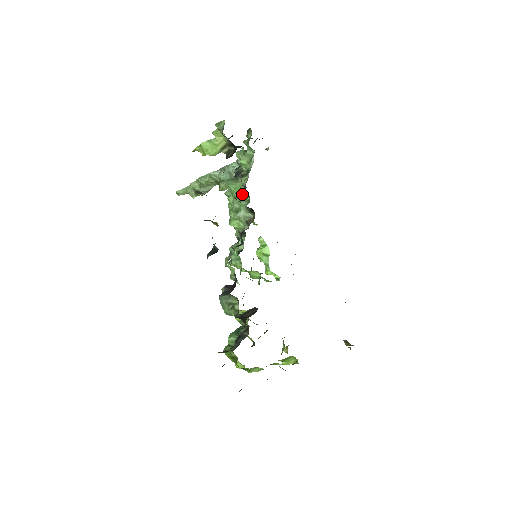
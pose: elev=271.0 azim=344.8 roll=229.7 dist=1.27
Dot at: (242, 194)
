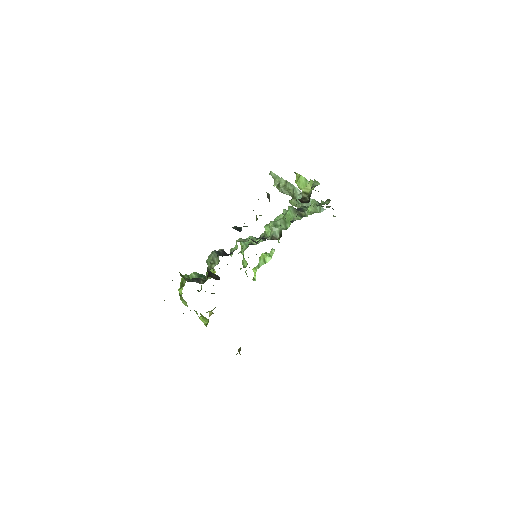
Dot at: (289, 221)
